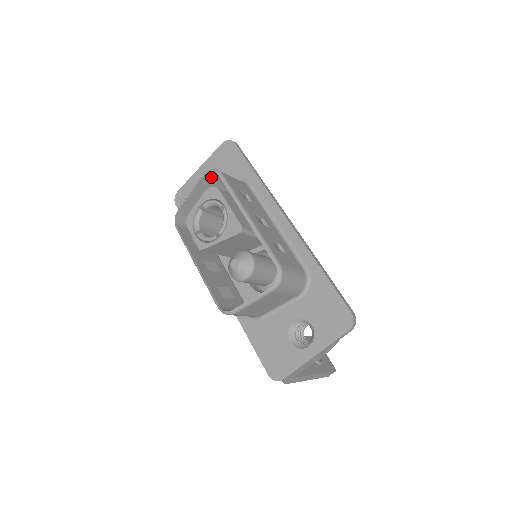
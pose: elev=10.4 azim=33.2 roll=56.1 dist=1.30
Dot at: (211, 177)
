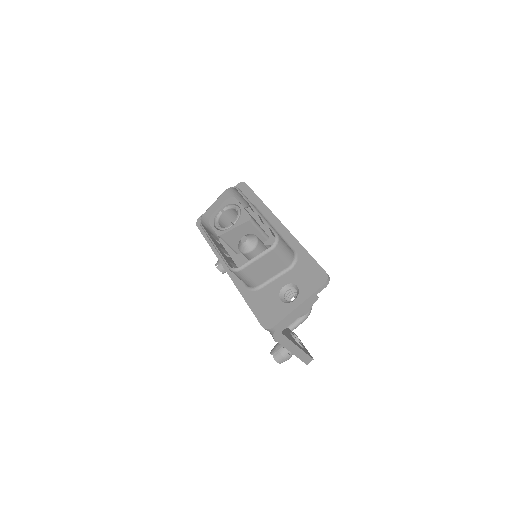
Dot at: (230, 194)
